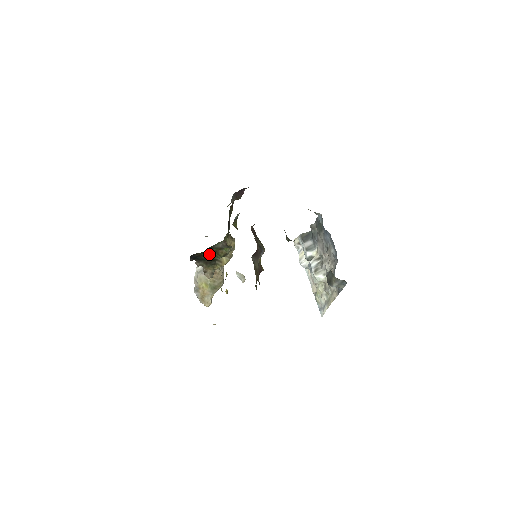
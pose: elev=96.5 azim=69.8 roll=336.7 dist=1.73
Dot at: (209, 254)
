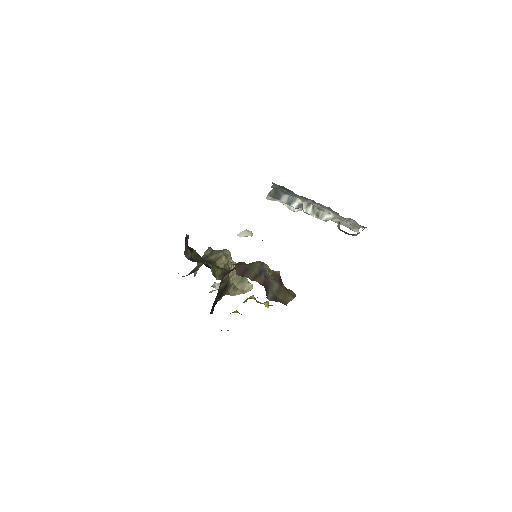
Dot at: (219, 292)
